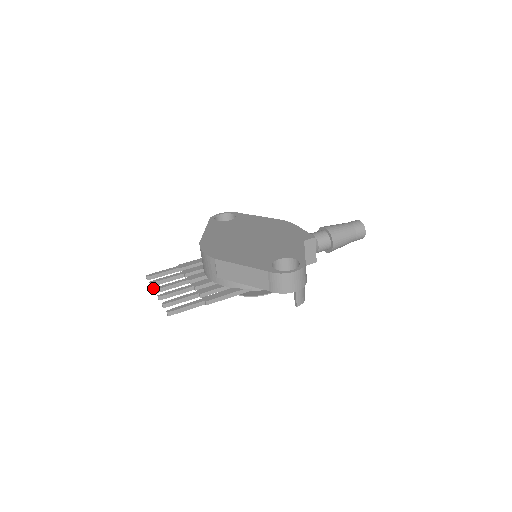
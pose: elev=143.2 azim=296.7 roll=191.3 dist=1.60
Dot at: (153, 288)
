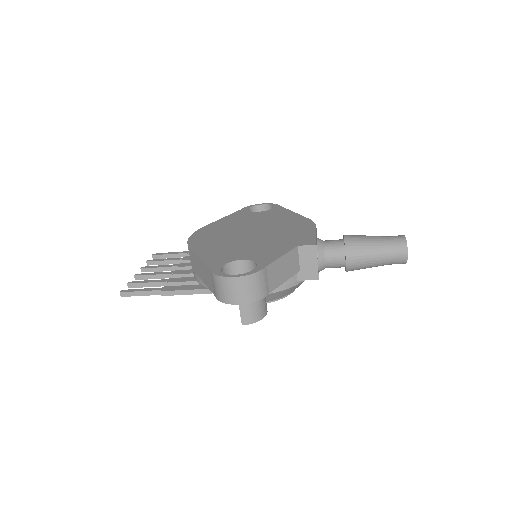
Dot at: occluded
